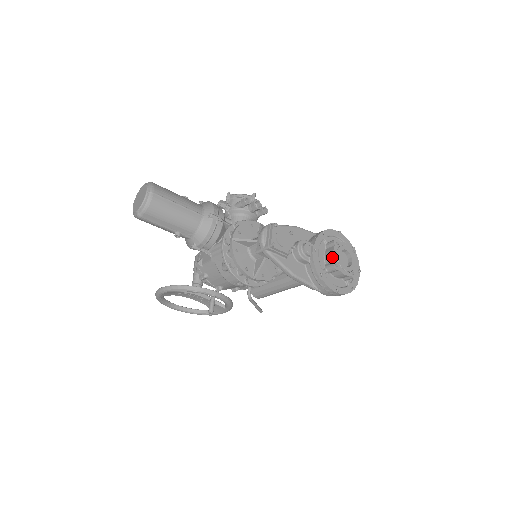
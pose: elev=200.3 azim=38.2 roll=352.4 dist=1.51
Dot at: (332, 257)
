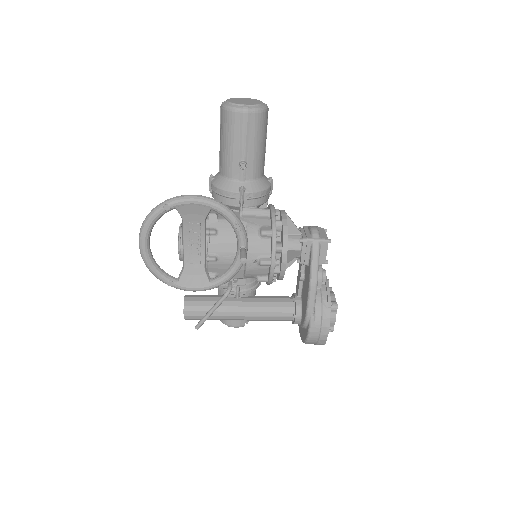
Dot at: (334, 297)
